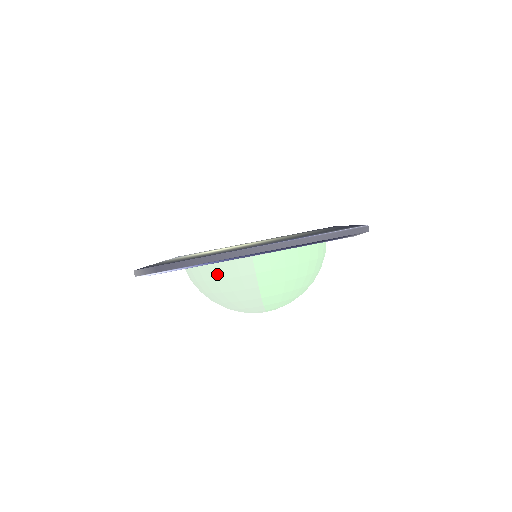
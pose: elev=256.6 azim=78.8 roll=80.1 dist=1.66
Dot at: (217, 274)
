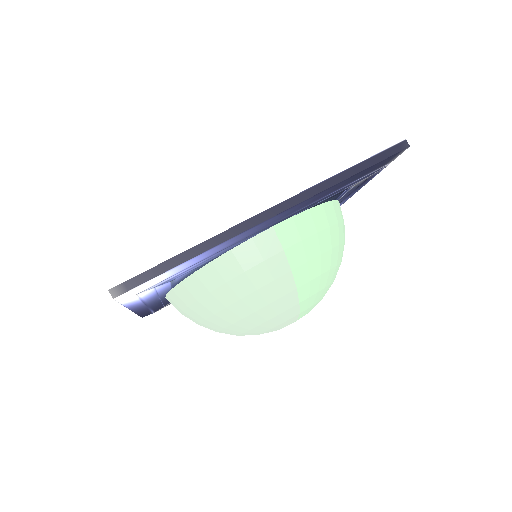
Dot at: (229, 271)
